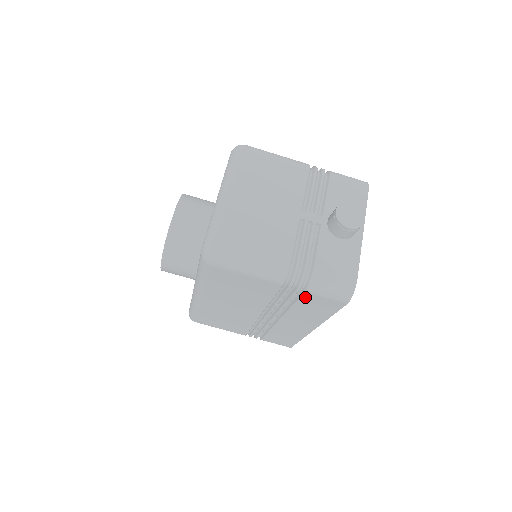
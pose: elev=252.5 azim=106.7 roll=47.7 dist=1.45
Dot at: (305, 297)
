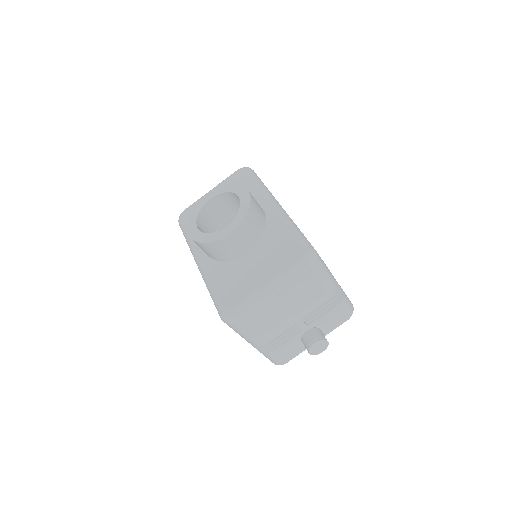
Dot at: occluded
